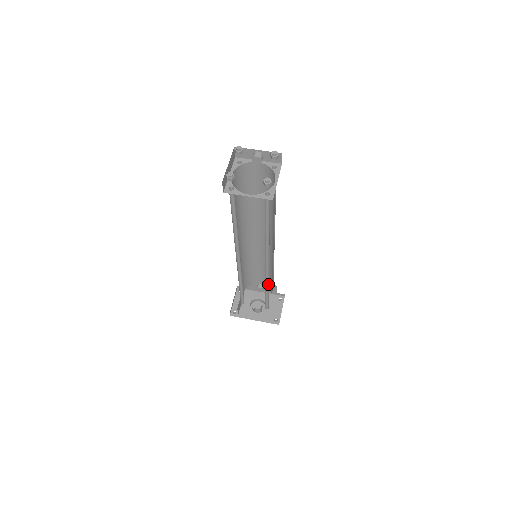
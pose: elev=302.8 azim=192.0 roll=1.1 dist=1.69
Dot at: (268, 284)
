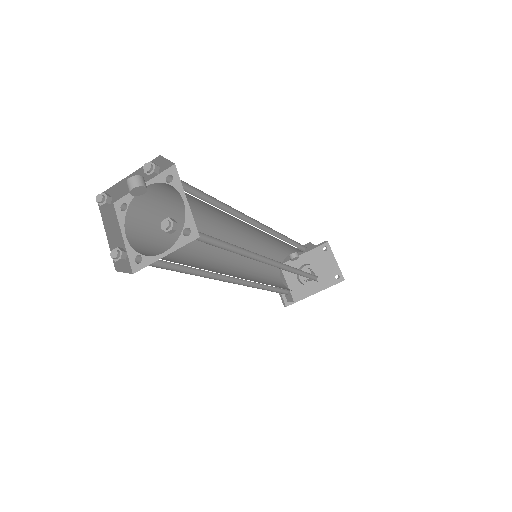
Dot at: (296, 269)
